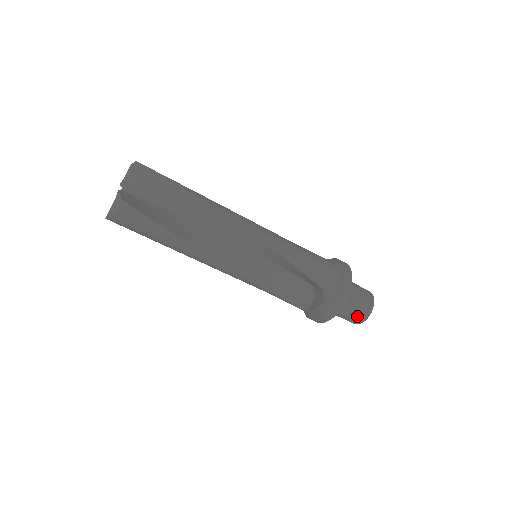
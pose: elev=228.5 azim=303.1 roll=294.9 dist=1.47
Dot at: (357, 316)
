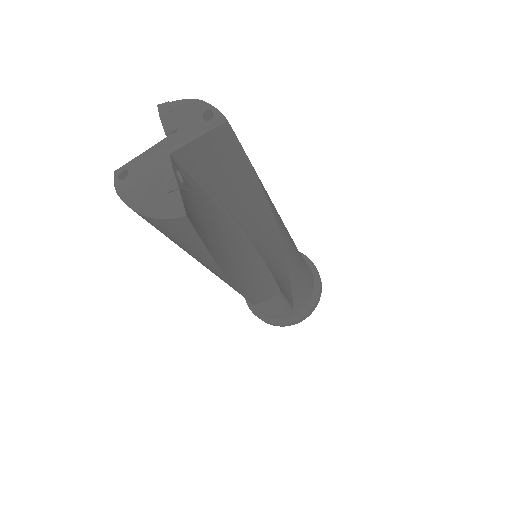
Dot at: occluded
